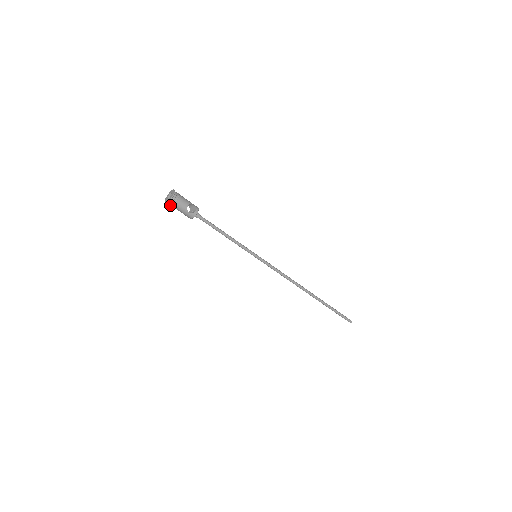
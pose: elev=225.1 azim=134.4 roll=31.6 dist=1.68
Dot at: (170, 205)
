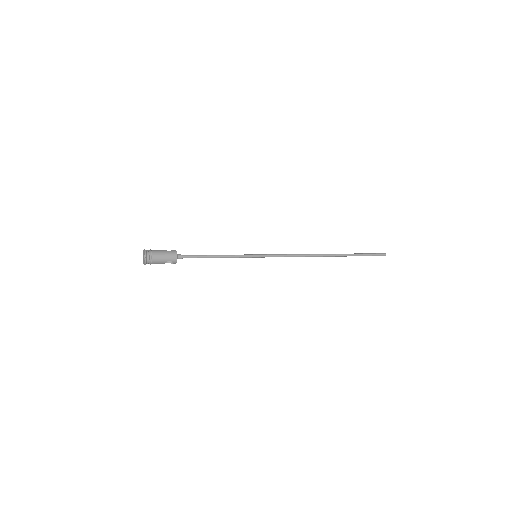
Dot at: occluded
